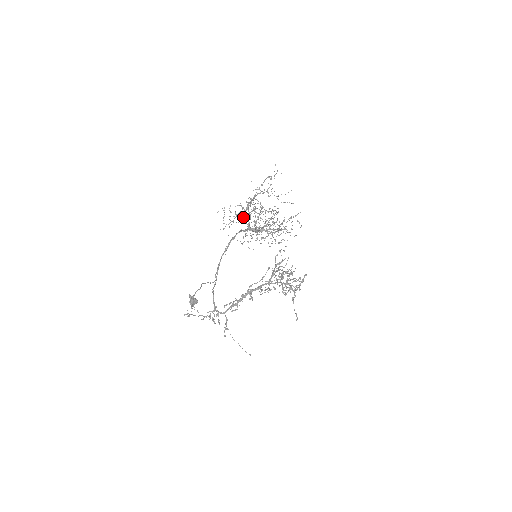
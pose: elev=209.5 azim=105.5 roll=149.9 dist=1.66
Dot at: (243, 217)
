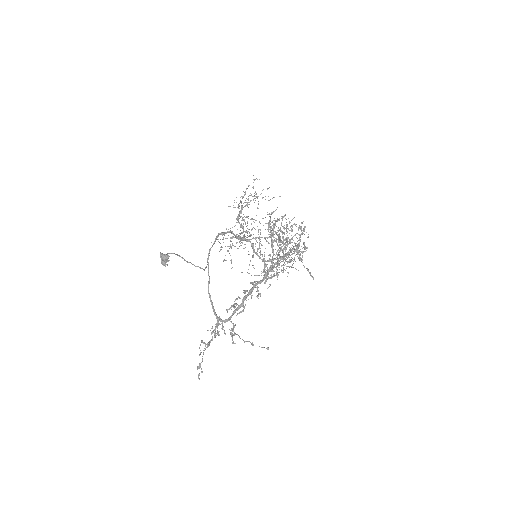
Dot at: occluded
